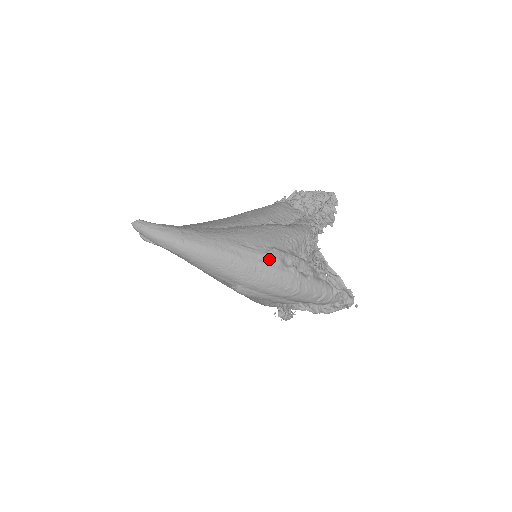
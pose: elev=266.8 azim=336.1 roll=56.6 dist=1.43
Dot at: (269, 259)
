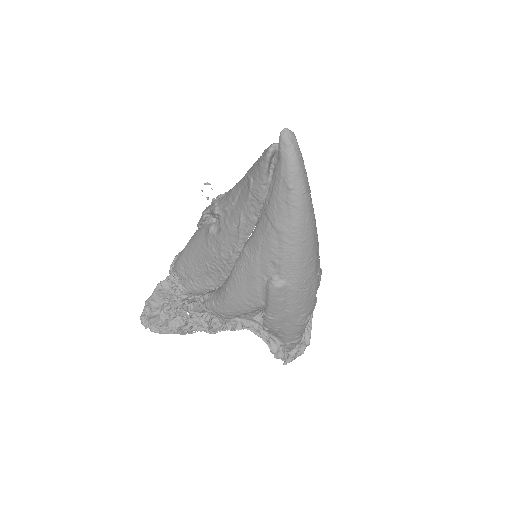
Dot at: (320, 277)
